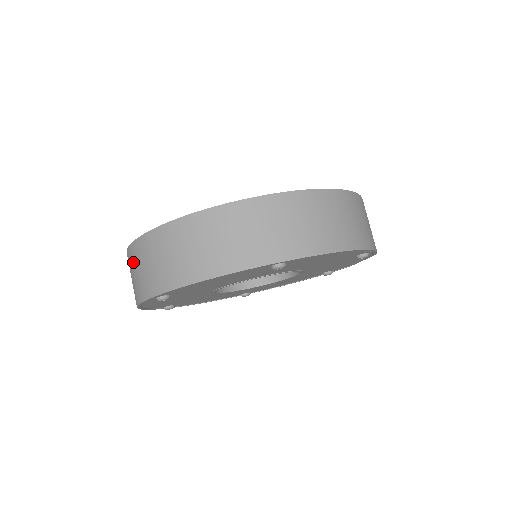
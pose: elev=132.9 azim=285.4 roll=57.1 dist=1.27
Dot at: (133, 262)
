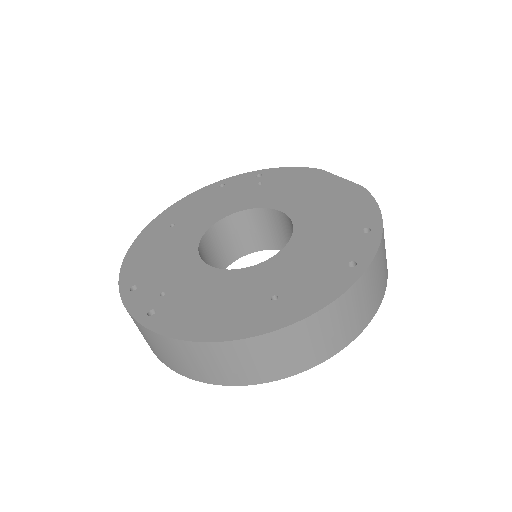
Dot at: (162, 346)
